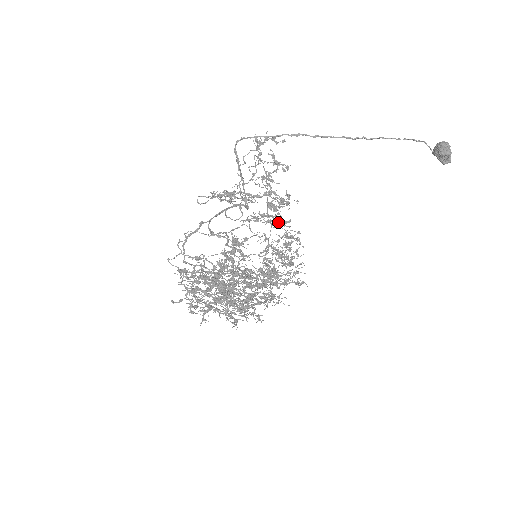
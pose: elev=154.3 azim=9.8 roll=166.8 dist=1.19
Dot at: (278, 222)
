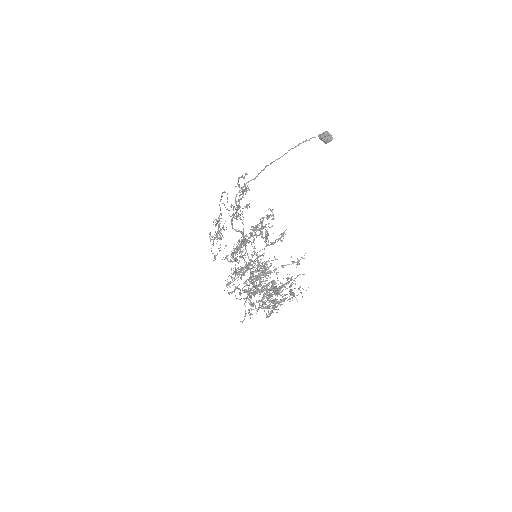
Dot at: occluded
